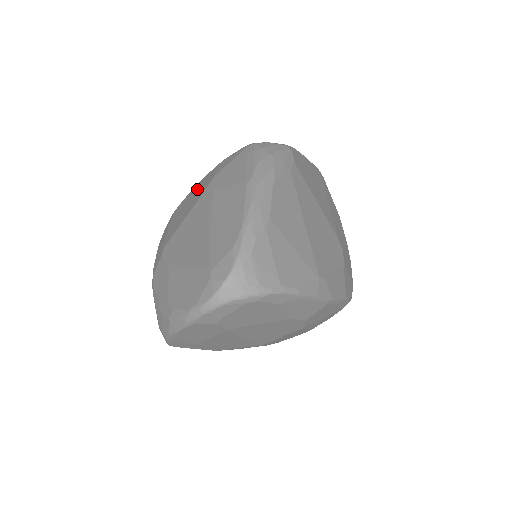
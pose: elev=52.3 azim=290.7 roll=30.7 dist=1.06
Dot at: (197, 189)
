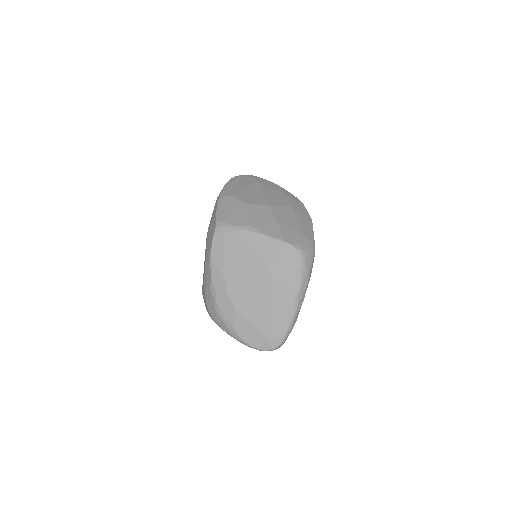
Dot at: (253, 248)
